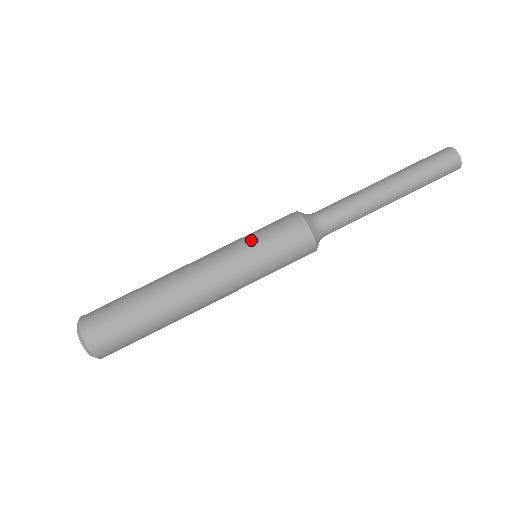
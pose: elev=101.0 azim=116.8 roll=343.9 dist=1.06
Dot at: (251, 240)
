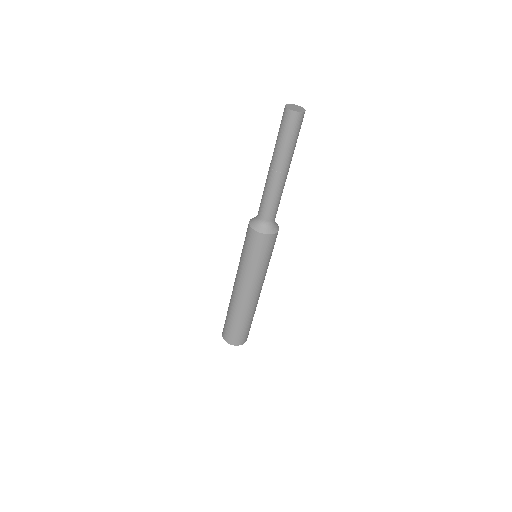
Dot at: (257, 265)
